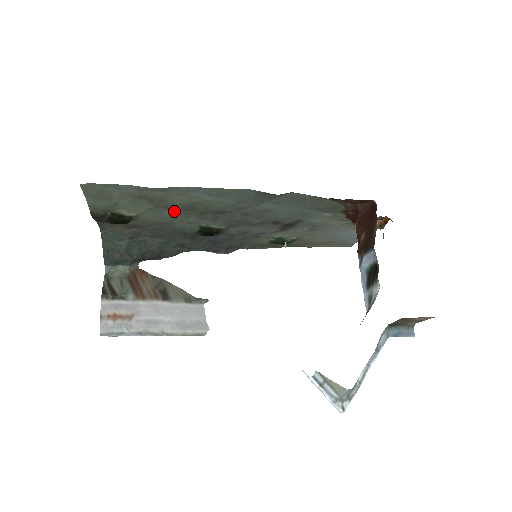
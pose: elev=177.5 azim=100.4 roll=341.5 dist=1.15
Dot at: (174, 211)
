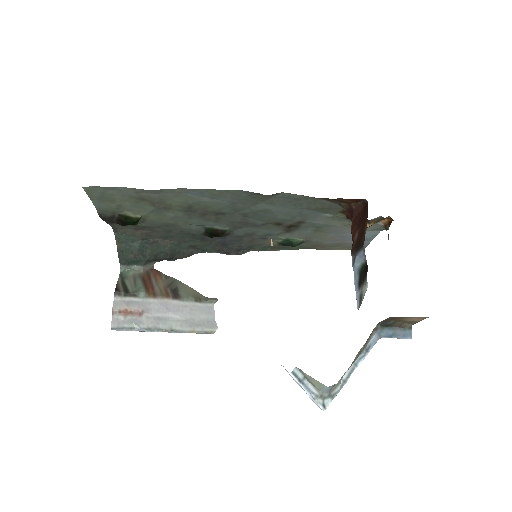
Dot at: (176, 212)
